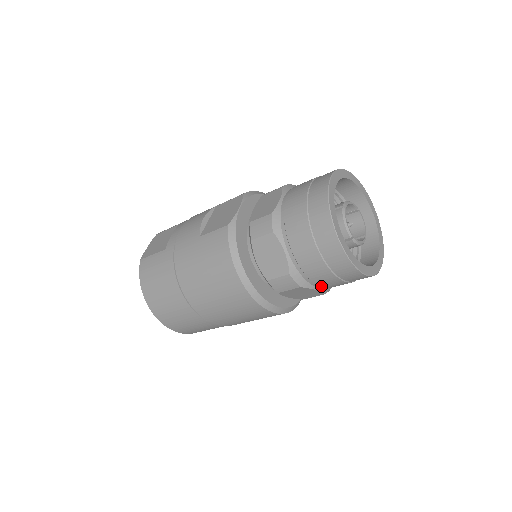
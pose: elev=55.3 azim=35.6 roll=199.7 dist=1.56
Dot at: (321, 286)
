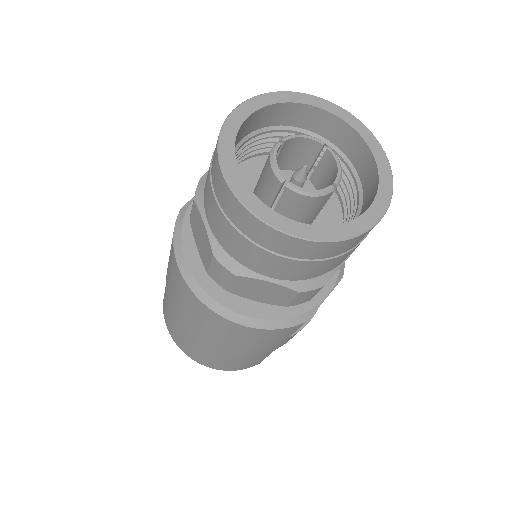
Dot at: (268, 273)
